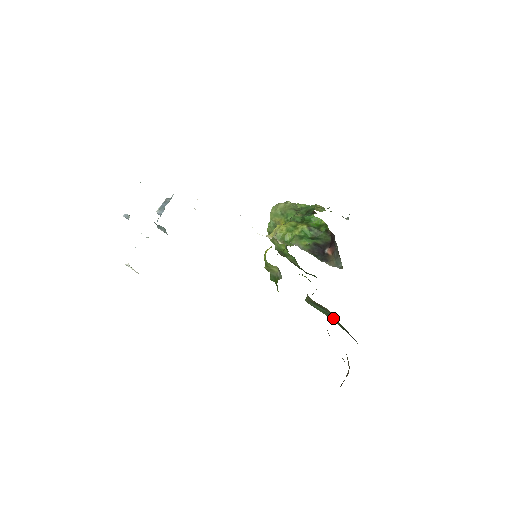
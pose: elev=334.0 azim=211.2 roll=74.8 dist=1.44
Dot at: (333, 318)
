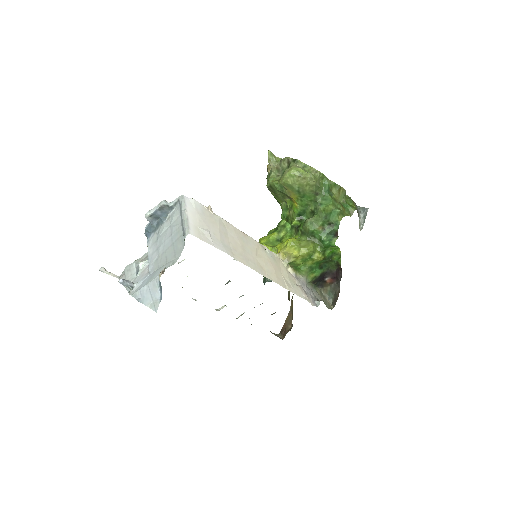
Dot at: occluded
